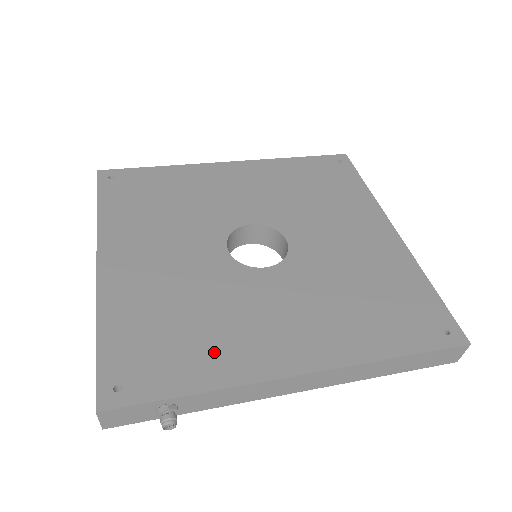
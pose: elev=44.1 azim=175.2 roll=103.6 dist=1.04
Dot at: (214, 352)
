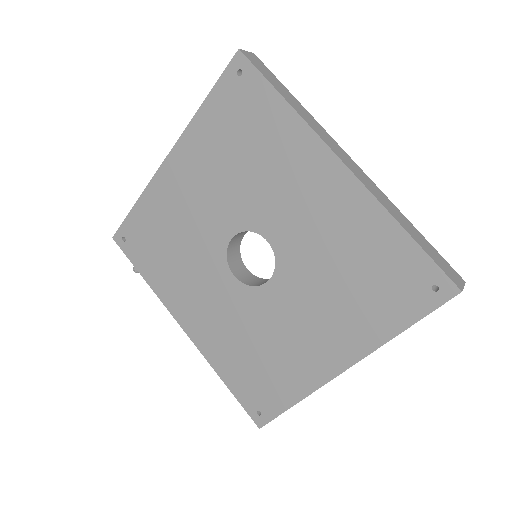
Dot at: (165, 275)
